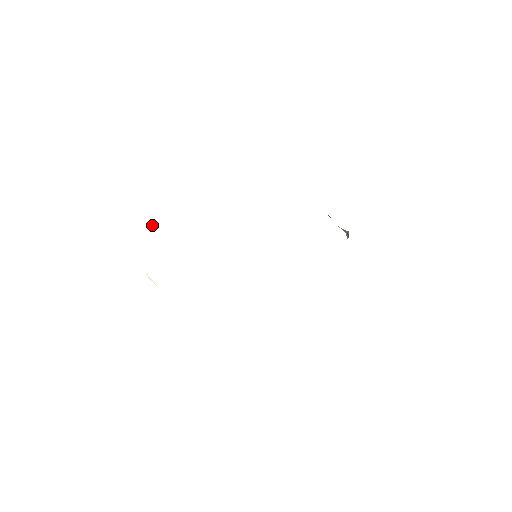
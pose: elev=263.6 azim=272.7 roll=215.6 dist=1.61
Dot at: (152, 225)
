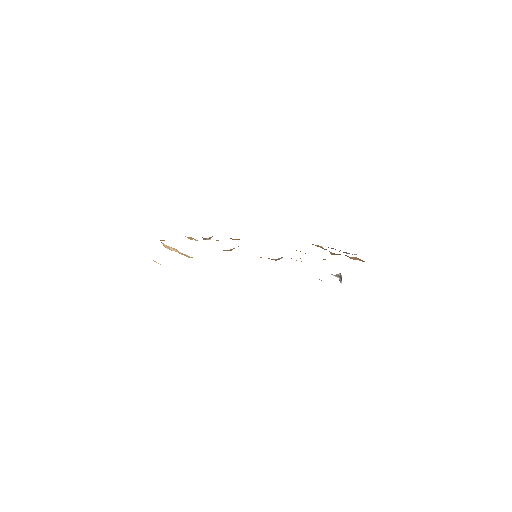
Dot at: (162, 240)
